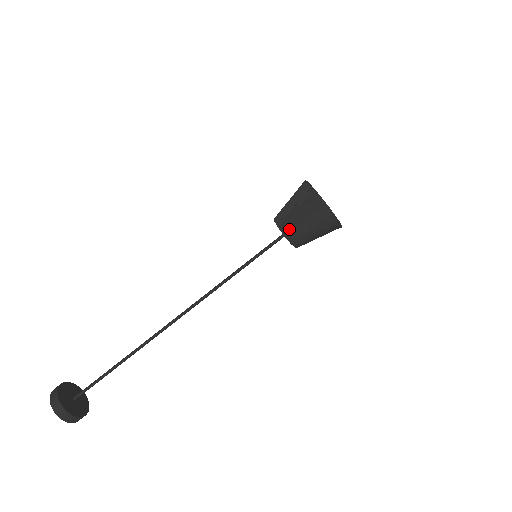
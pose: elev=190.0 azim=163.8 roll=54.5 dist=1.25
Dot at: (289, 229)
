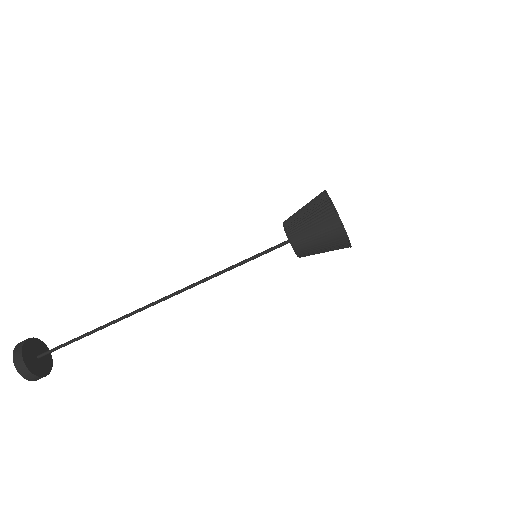
Dot at: (290, 224)
